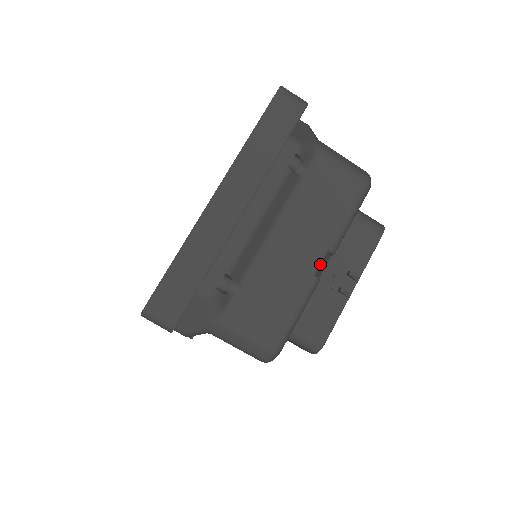
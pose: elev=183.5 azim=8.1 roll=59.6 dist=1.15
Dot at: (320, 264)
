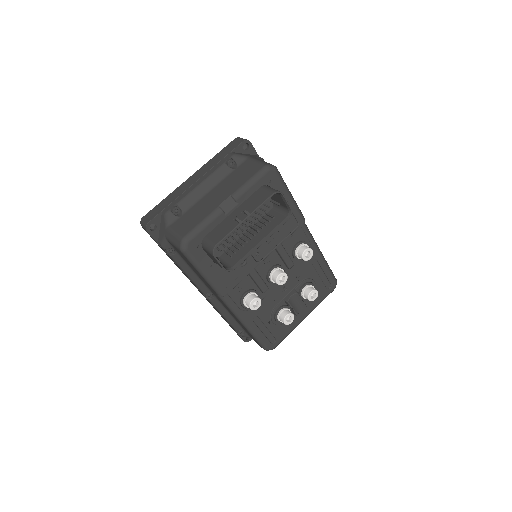
Dot at: (224, 202)
